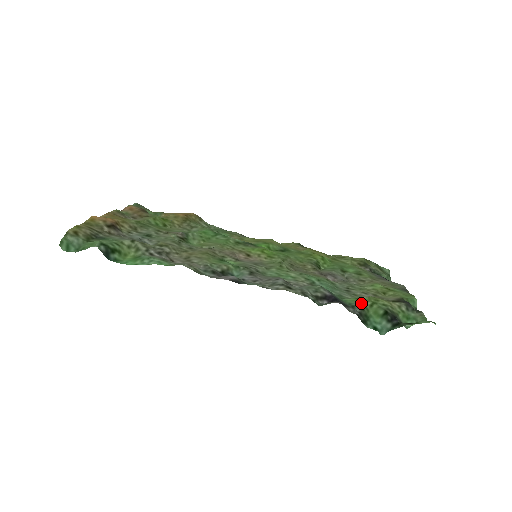
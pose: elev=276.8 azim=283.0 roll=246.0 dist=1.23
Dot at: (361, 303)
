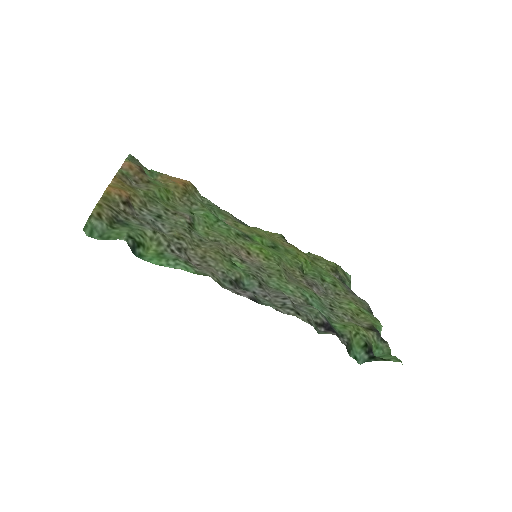
Dot at: (348, 332)
